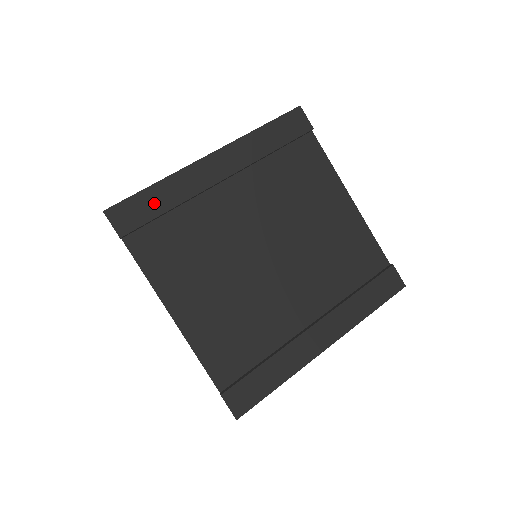
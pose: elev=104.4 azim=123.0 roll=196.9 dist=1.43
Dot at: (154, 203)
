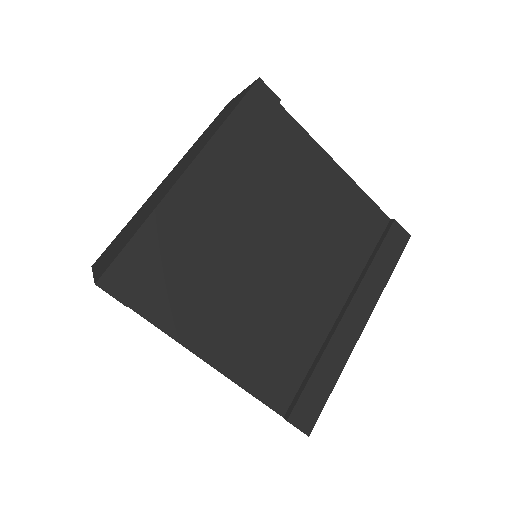
Dot at: (148, 251)
